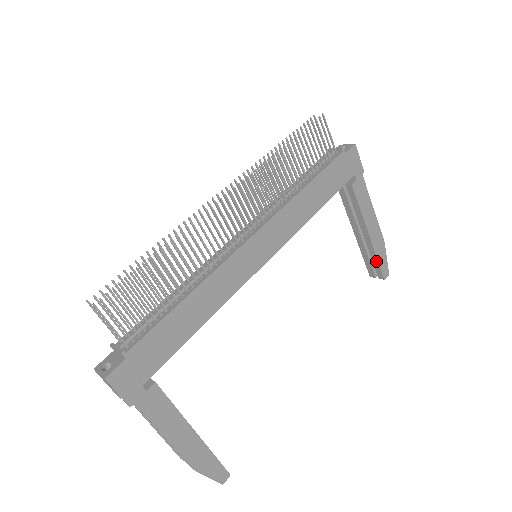
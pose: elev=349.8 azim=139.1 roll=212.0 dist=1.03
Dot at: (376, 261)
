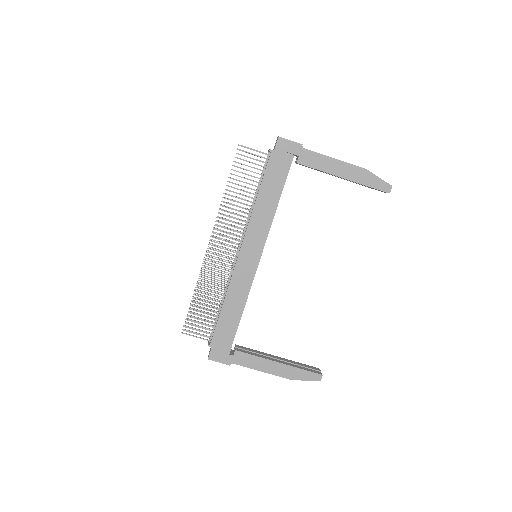
Dot at: occluded
